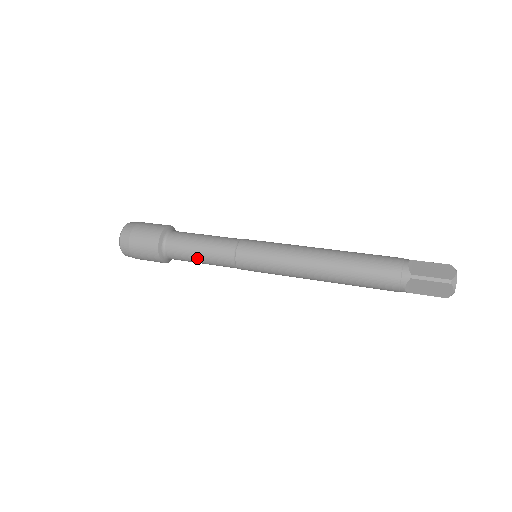
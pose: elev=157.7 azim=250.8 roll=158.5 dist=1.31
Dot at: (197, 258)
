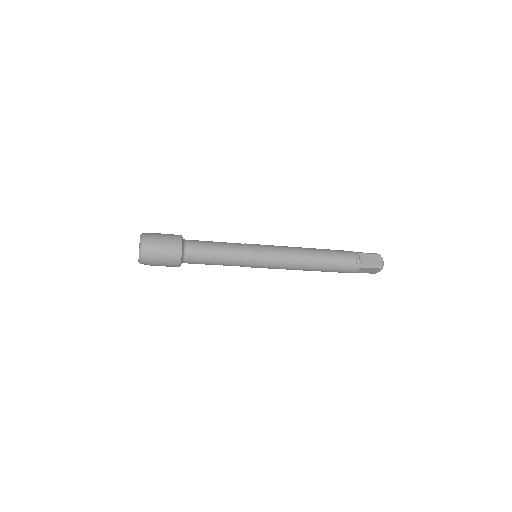
Dot at: (214, 247)
